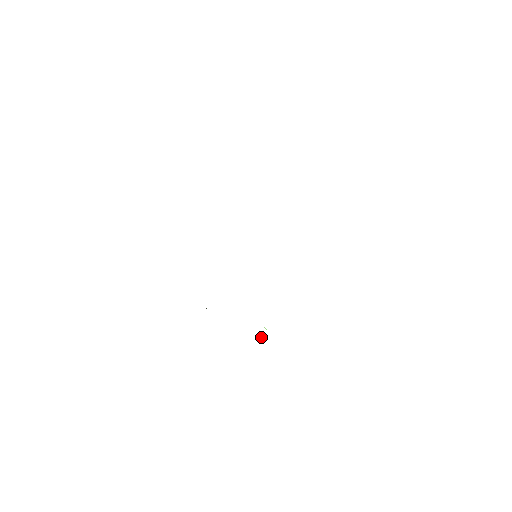
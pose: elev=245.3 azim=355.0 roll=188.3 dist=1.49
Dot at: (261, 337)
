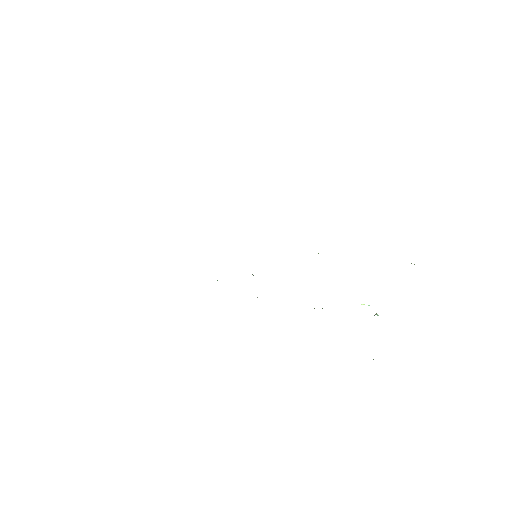
Dot at: occluded
